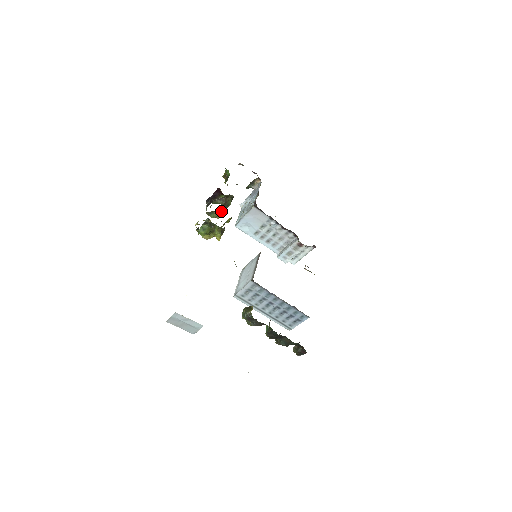
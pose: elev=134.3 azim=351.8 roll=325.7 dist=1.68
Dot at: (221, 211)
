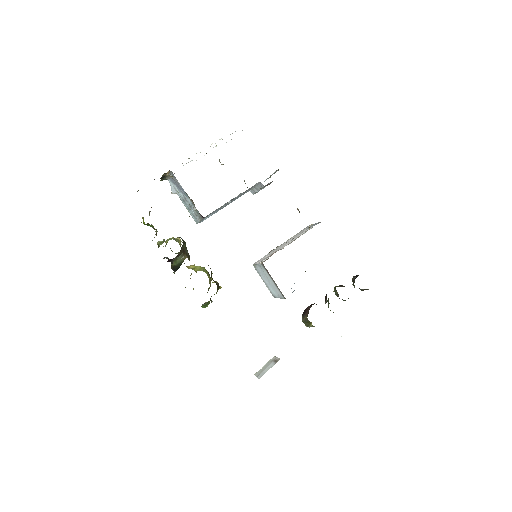
Dot at: occluded
